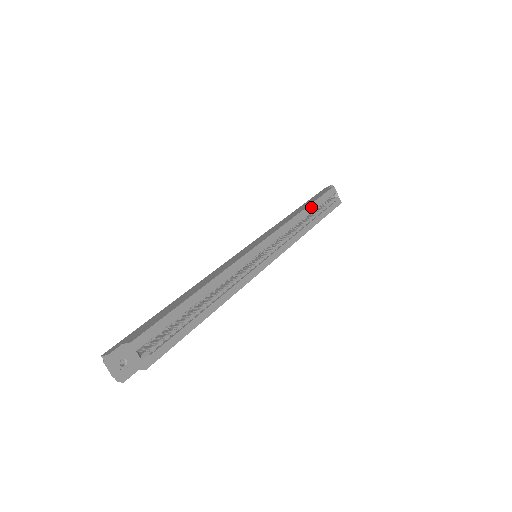
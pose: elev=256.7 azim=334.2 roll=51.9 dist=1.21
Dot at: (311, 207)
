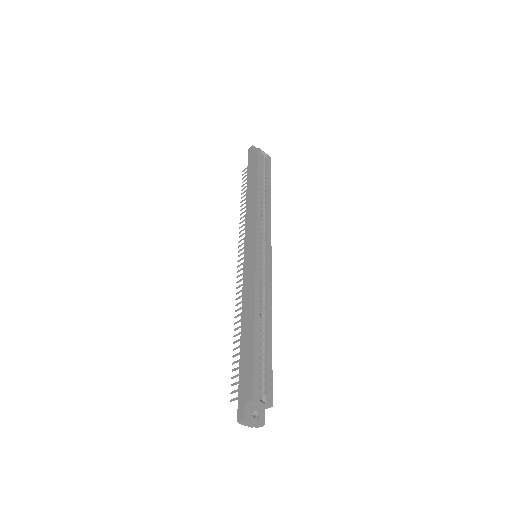
Dot at: (259, 182)
